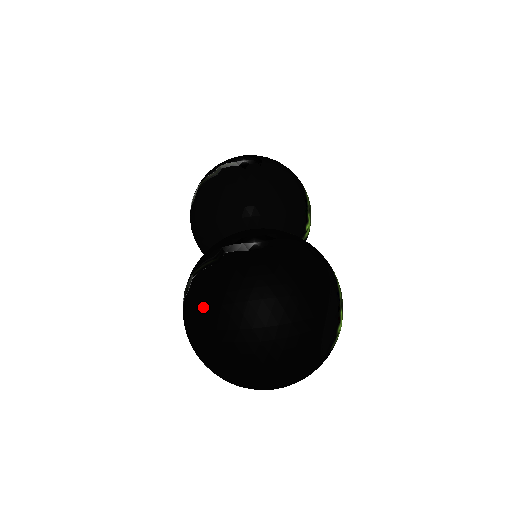
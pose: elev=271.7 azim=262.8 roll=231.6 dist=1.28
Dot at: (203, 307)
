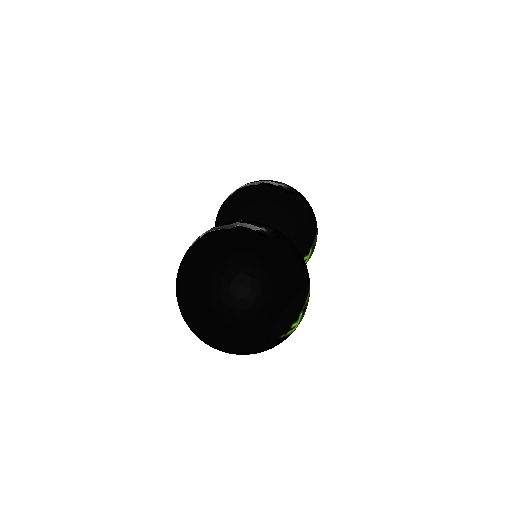
Dot at: (202, 253)
